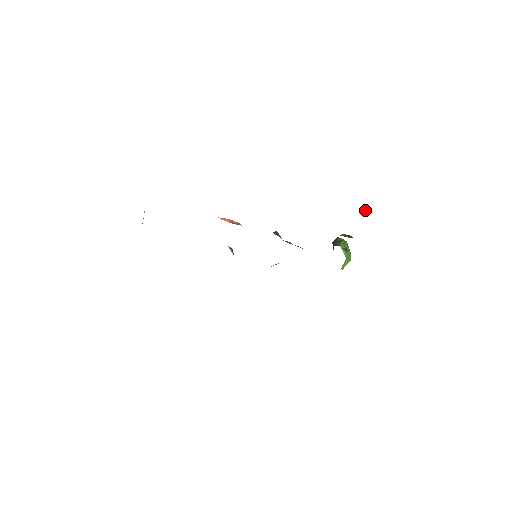
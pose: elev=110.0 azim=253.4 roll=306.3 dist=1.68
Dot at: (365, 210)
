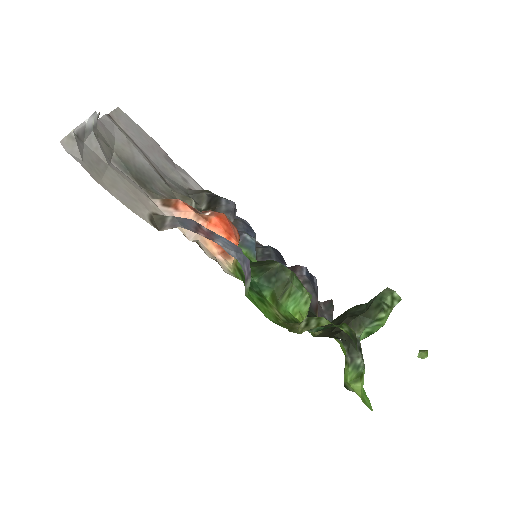
Dot at: (426, 356)
